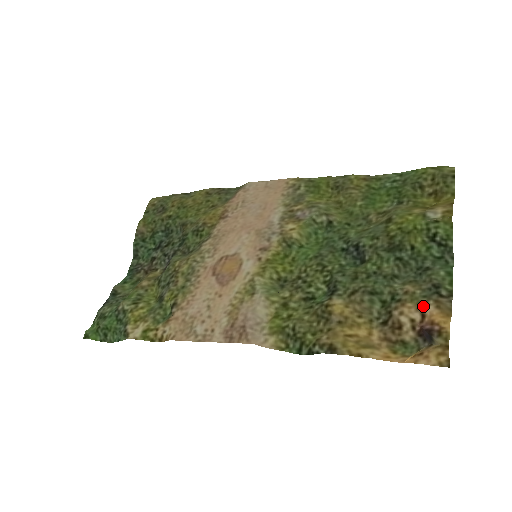
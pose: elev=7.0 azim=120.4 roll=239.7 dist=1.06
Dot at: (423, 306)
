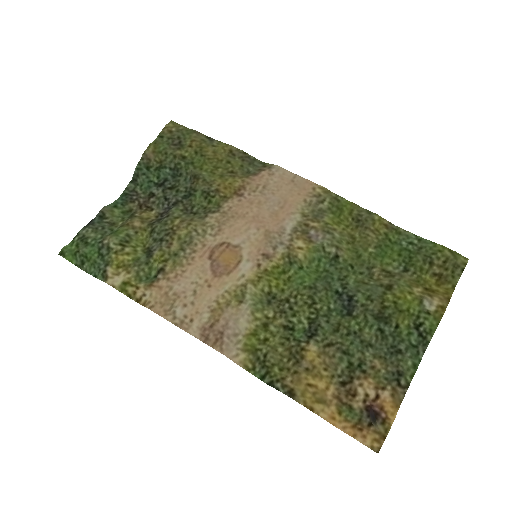
Dot at: (381, 388)
